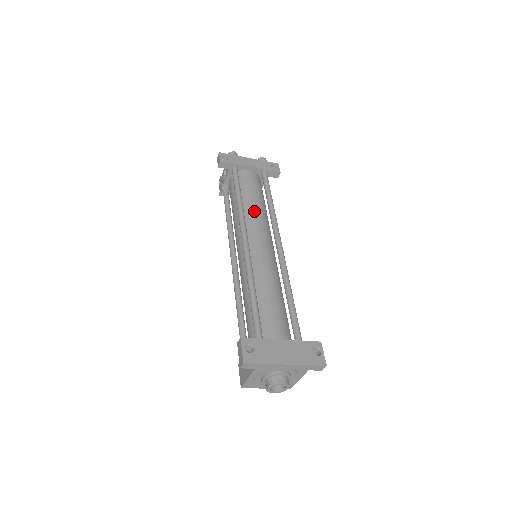
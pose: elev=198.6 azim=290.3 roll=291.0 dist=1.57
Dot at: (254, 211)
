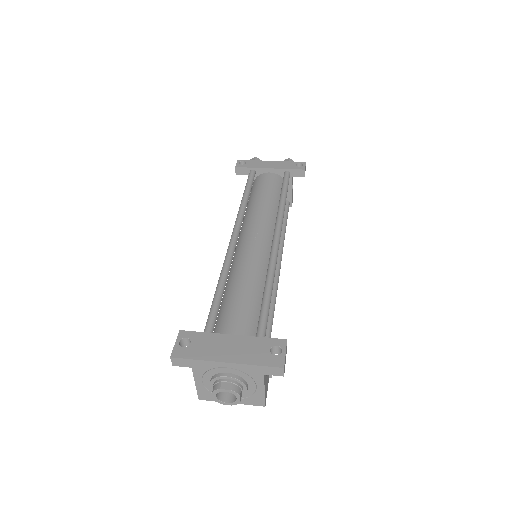
Dot at: (258, 209)
